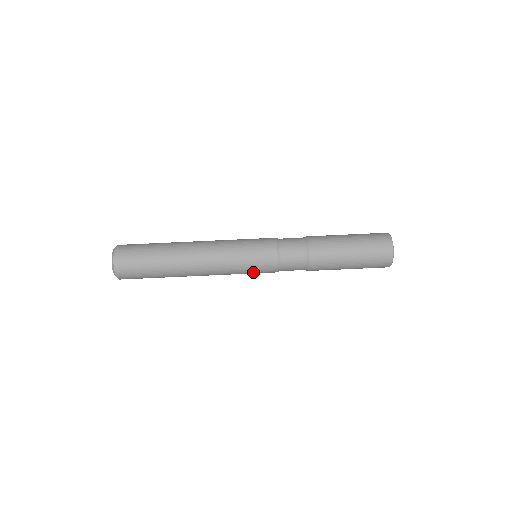
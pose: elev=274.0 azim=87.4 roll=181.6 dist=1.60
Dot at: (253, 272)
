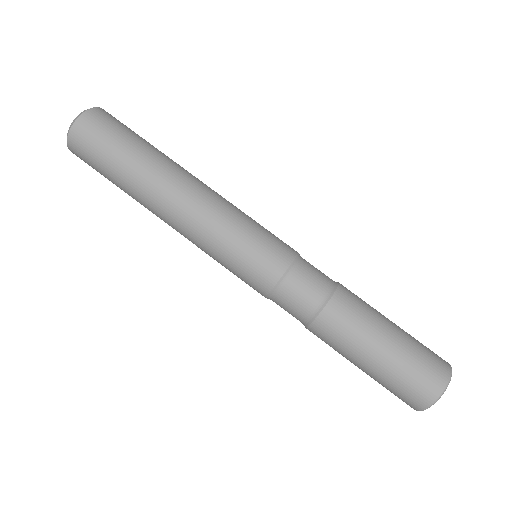
Dot at: (237, 269)
